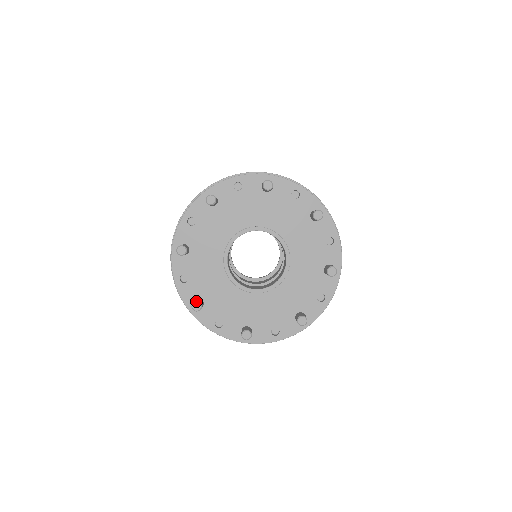
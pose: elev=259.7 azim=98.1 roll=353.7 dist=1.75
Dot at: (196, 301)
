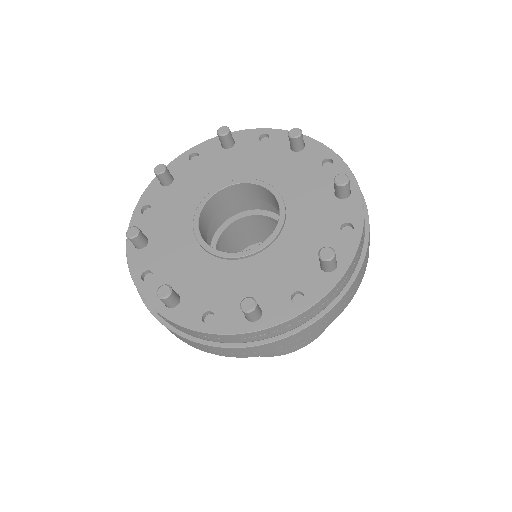
Dot at: occluded
